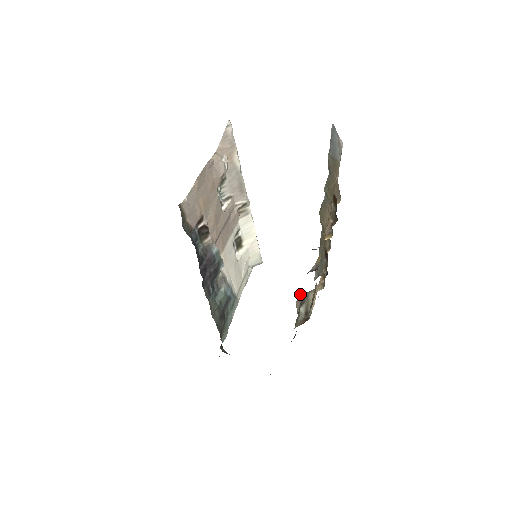
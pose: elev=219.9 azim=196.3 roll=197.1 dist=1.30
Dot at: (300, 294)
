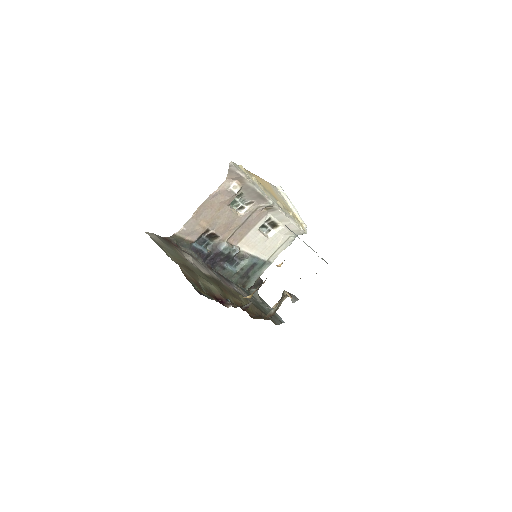
Dot at: (283, 292)
